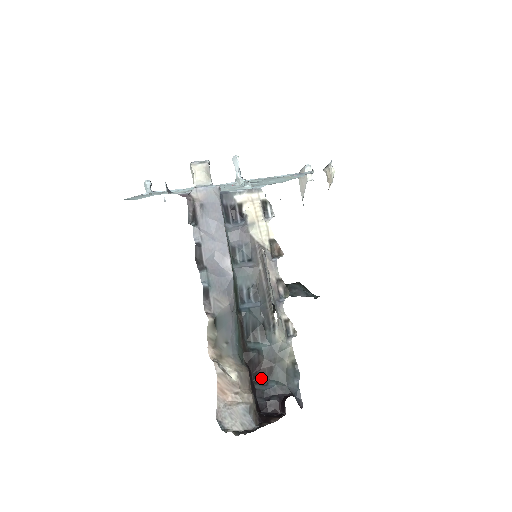
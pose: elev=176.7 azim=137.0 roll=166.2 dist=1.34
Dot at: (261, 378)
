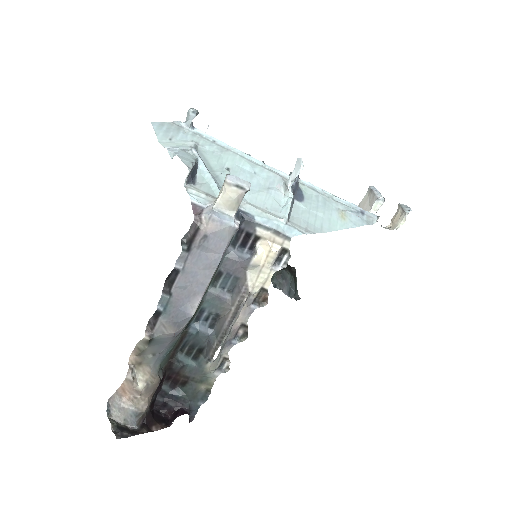
Dot at: (173, 382)
